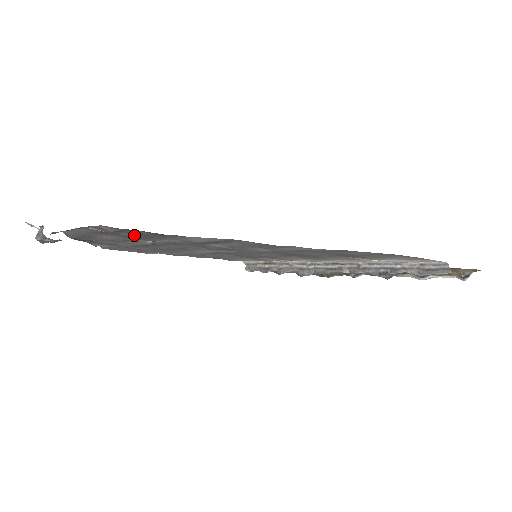
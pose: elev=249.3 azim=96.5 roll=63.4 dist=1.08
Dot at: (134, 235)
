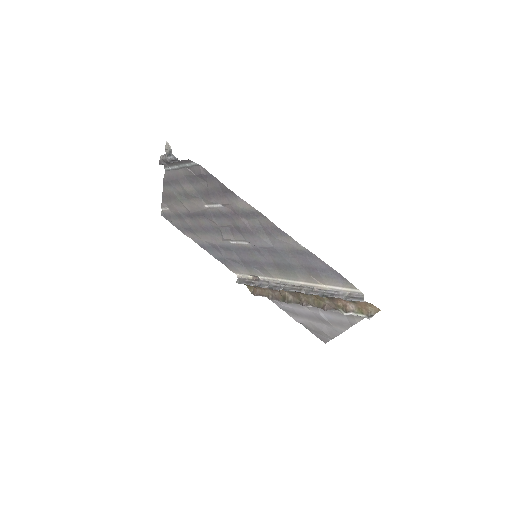
Dot at: (209, 187)
